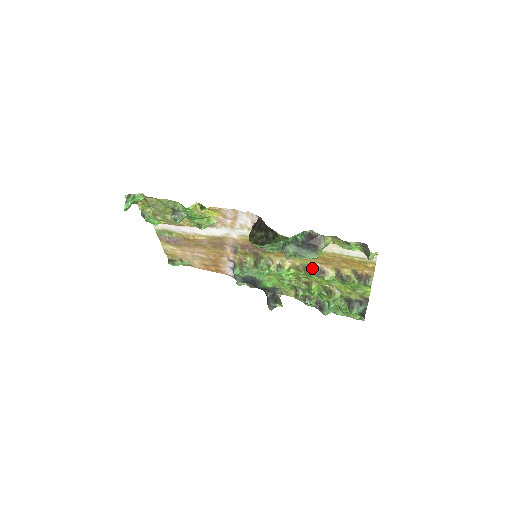
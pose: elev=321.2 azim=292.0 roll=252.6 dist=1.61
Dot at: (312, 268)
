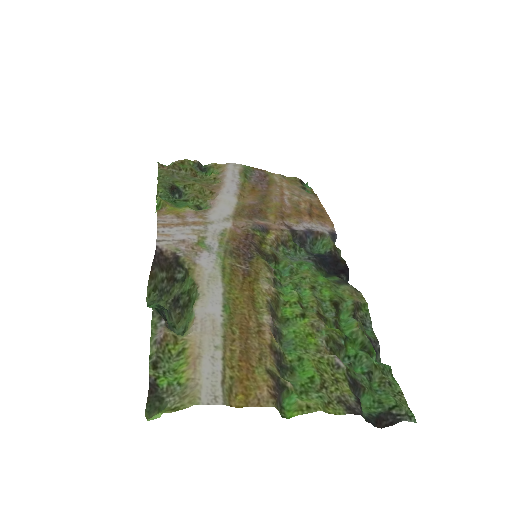
Dot at: (272, 318)
